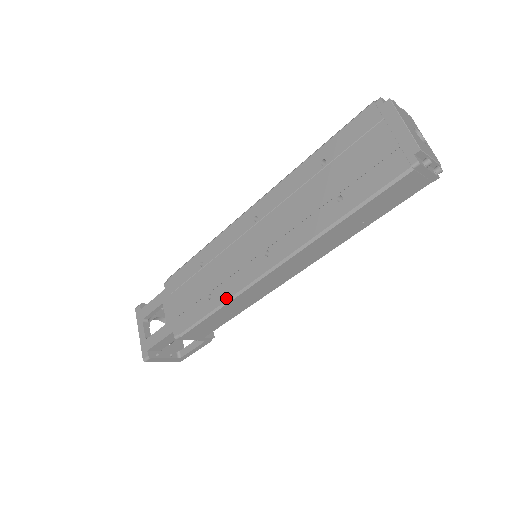
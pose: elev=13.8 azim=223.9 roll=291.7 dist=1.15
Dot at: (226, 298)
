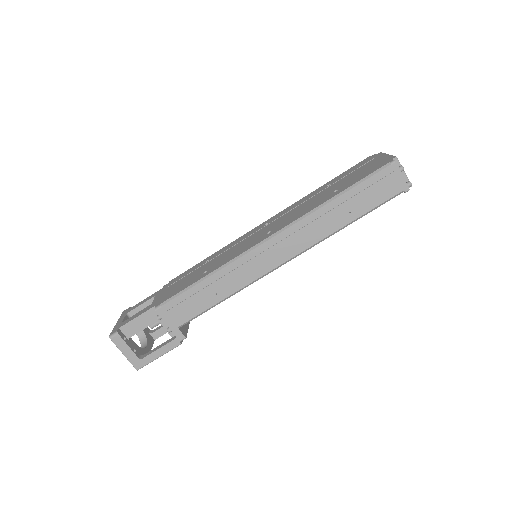
Dot at: (221, 266)
